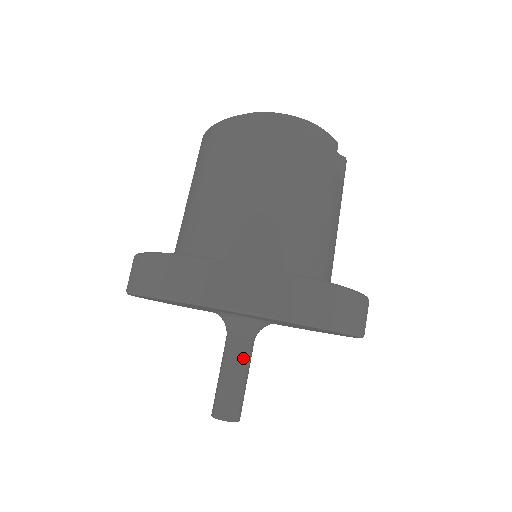
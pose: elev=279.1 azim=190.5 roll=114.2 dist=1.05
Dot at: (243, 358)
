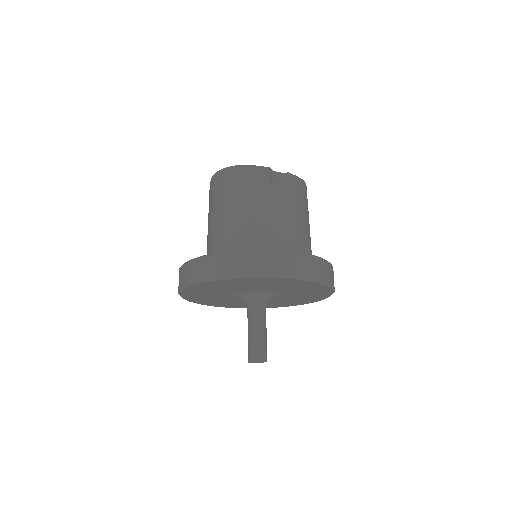
Dot at: (255, 320)
